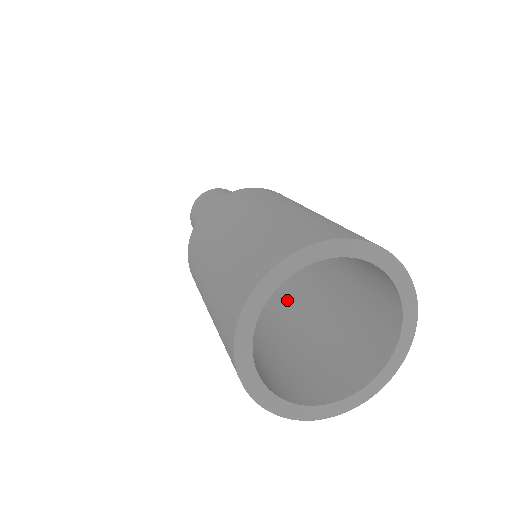
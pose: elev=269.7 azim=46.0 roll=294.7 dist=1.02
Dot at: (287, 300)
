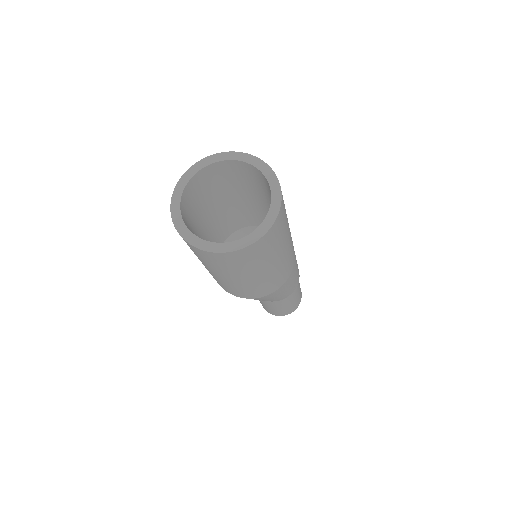
Dot at: occluded
